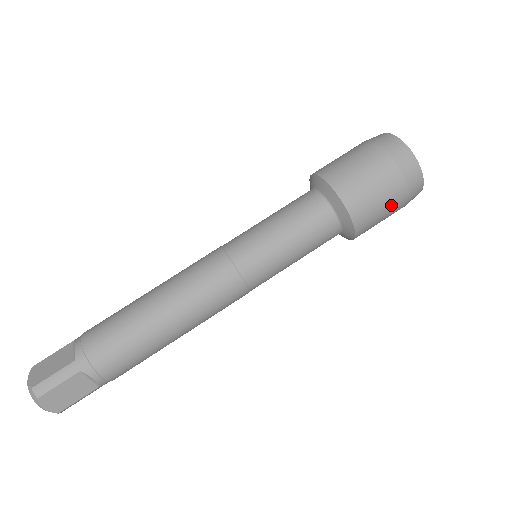
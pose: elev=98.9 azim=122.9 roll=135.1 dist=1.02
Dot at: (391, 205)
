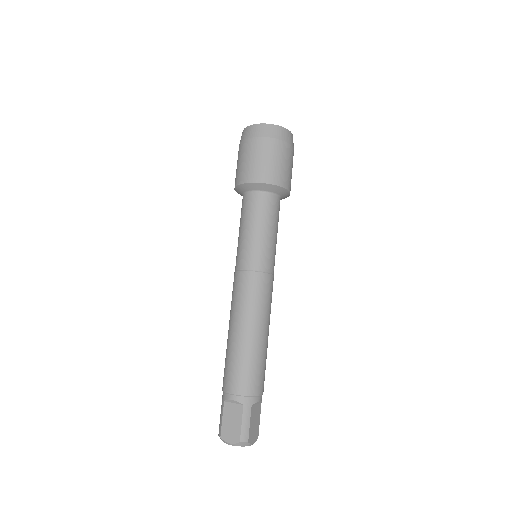
Dot at: (292, 162)
